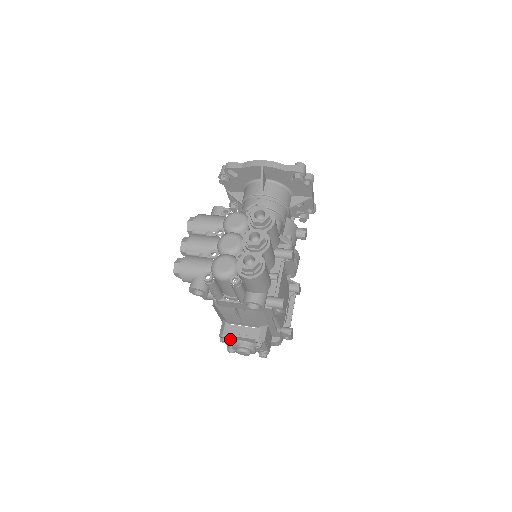
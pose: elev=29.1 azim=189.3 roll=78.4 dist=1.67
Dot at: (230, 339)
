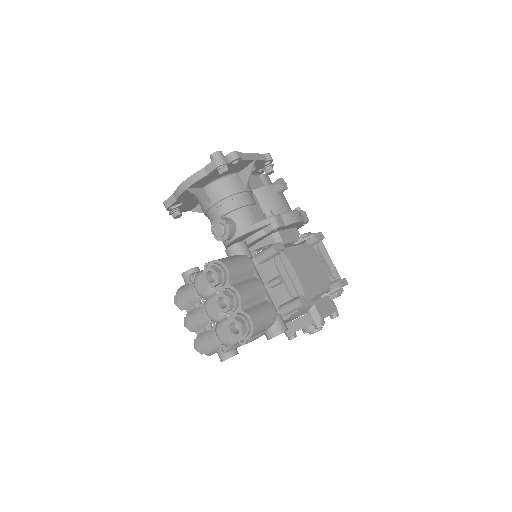
Dot at: occluded
